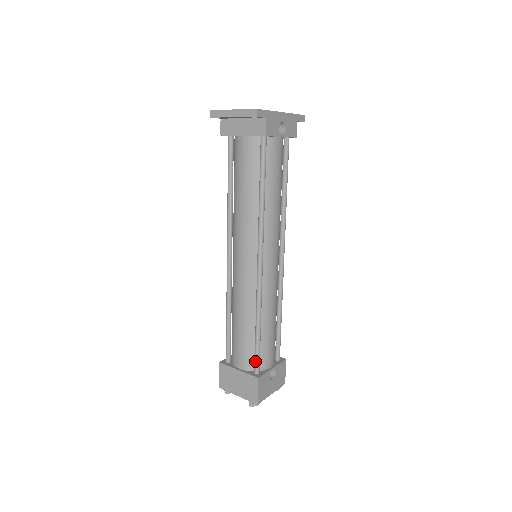
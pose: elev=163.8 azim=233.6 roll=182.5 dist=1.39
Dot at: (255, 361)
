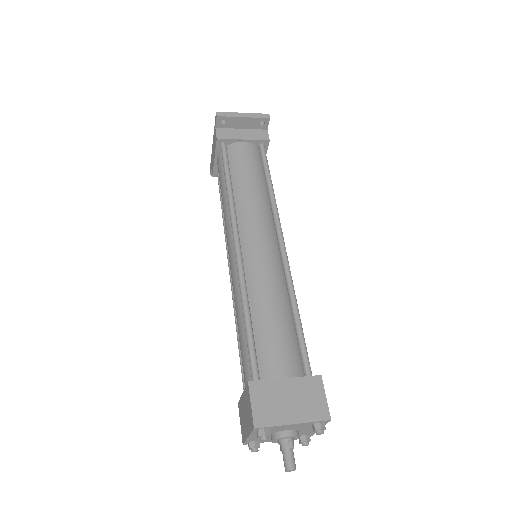
Dot at: (305, 358)
